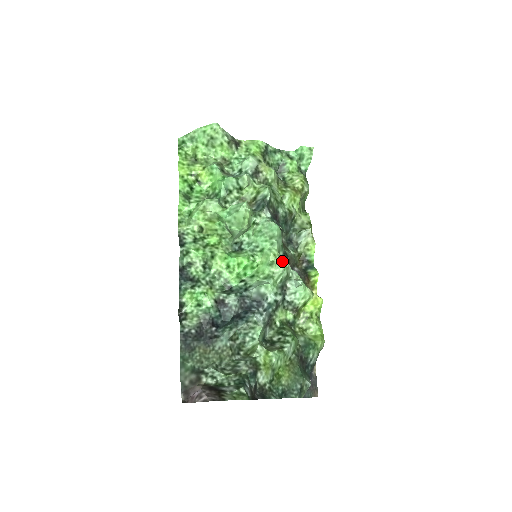
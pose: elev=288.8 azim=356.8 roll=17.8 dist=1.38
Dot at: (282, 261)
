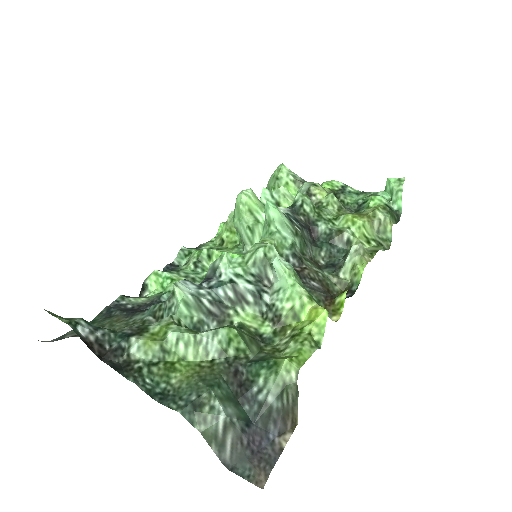
Dot at: (268, 244)
